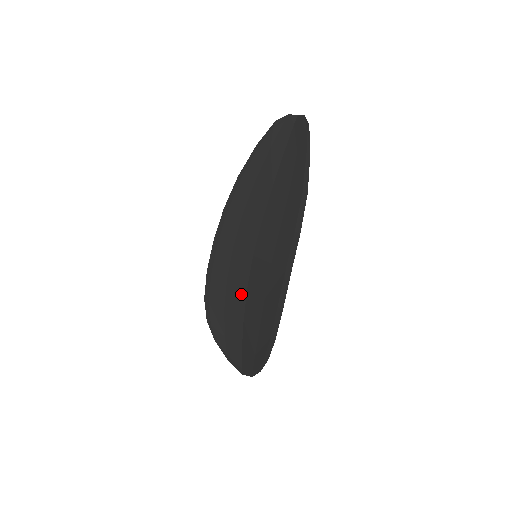
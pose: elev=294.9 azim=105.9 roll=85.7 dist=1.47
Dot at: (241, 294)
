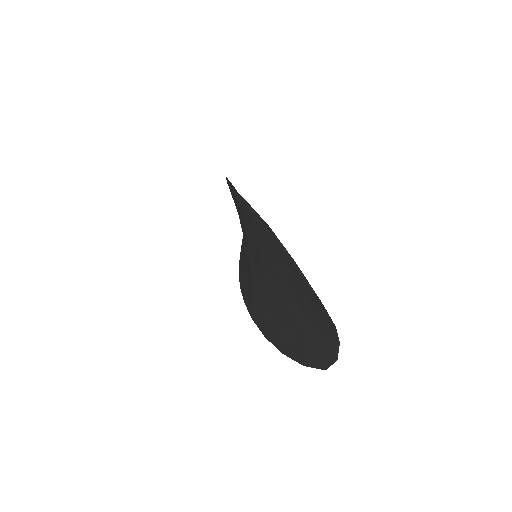
Dot at: occluded
